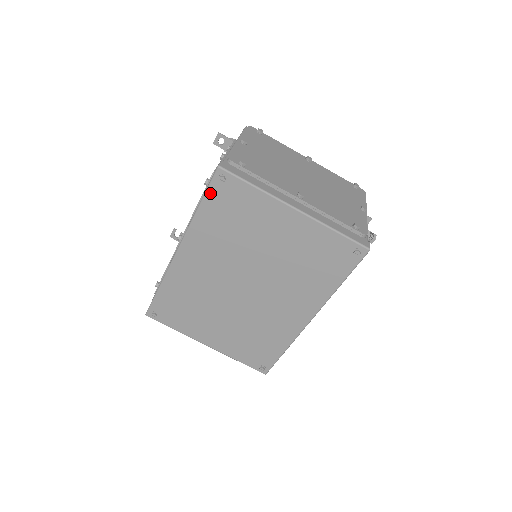
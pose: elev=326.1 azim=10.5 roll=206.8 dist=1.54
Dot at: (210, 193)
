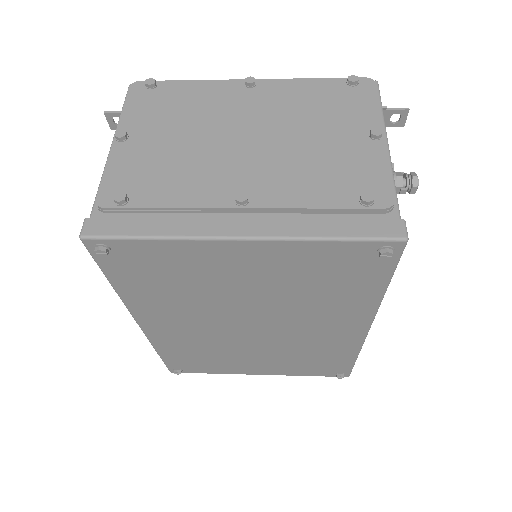
Dot at: (106, 268)
